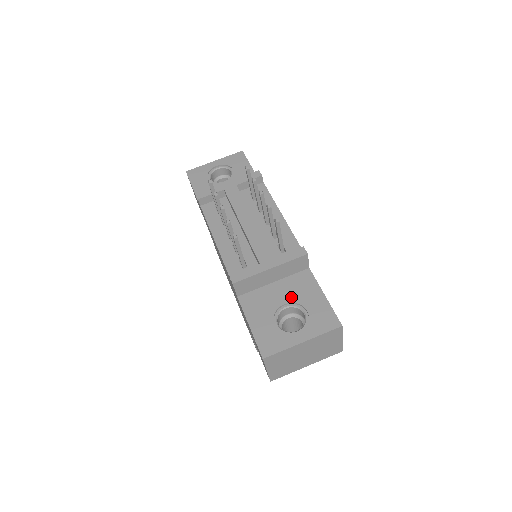
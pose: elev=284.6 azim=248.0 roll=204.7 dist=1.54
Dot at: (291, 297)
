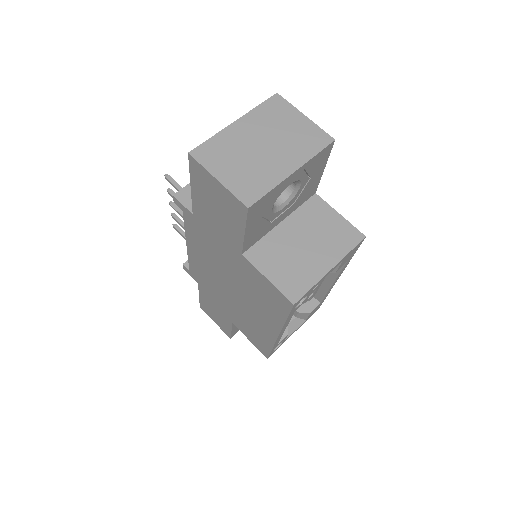
Dot at: occluded
